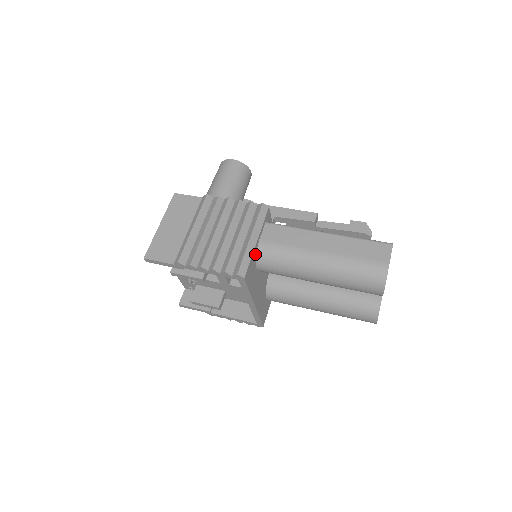
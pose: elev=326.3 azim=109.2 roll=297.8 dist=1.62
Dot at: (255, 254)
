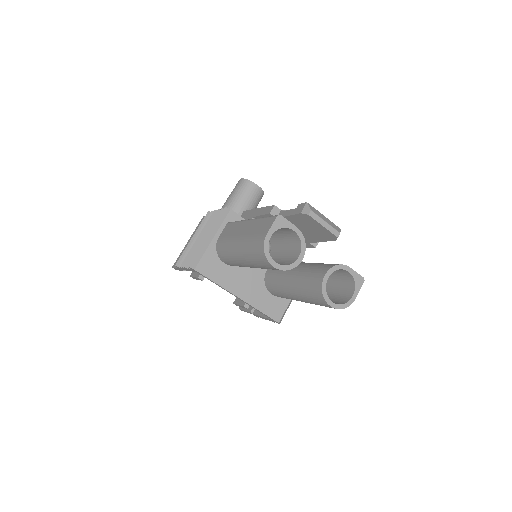
Dot at: (214, 250)
